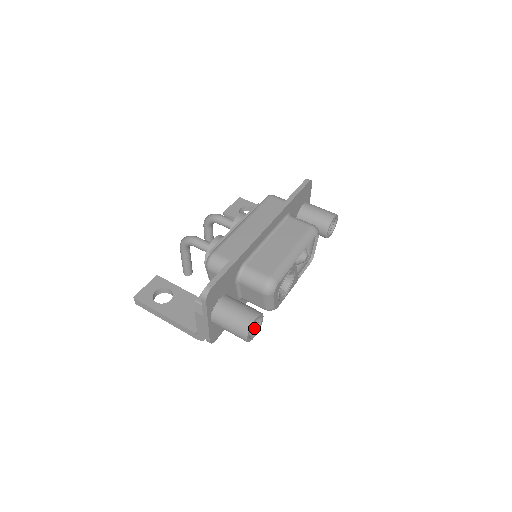
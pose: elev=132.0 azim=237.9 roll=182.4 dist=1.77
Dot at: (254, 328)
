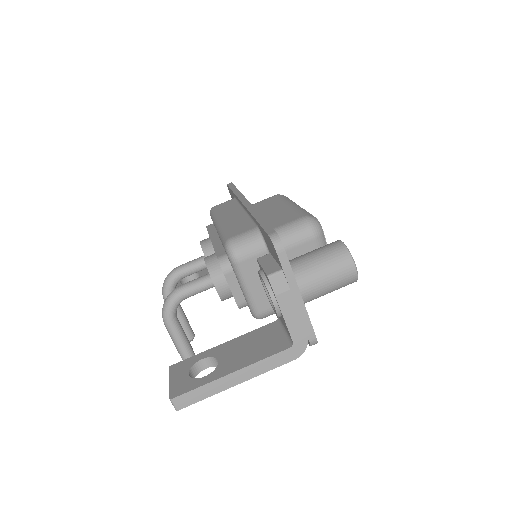
Dot at: occluded
